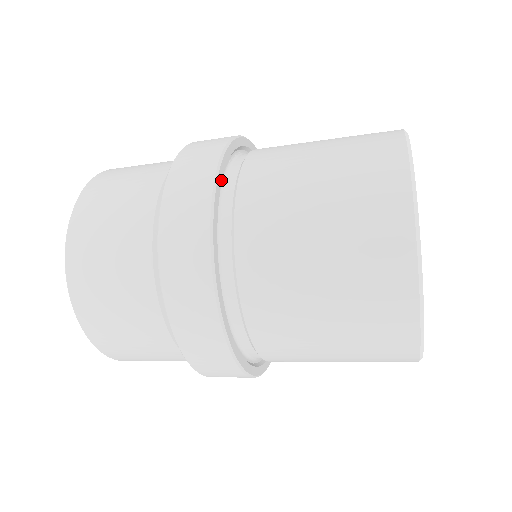
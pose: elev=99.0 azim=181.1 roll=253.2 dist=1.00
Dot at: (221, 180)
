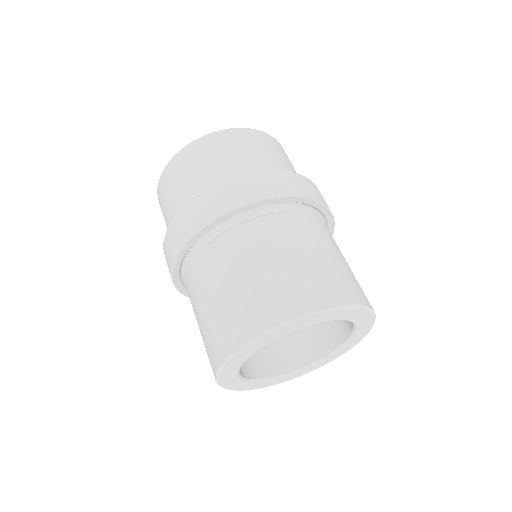
Dot at: (236, 213)
